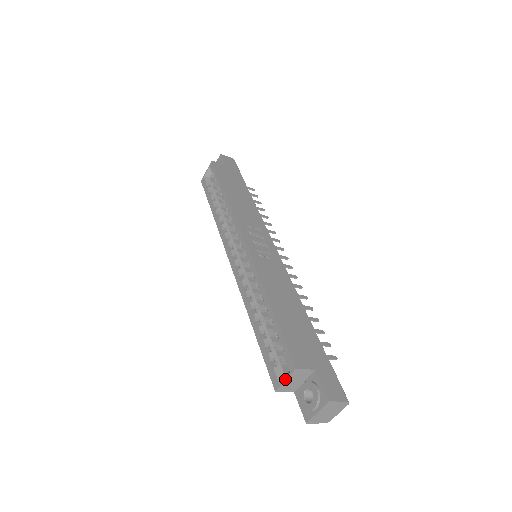
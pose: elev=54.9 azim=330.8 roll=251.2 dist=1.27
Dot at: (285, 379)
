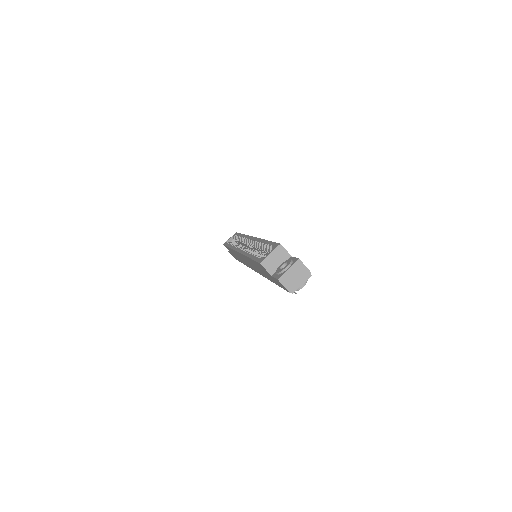
Dot at: (270, 253)
